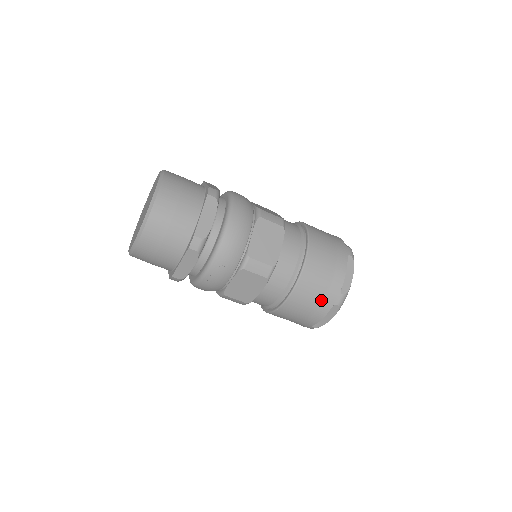
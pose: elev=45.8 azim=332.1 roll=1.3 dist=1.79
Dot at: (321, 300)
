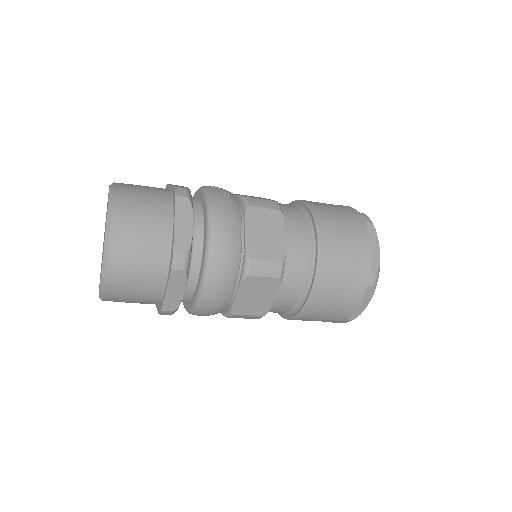
Dot at: (323, 321)
